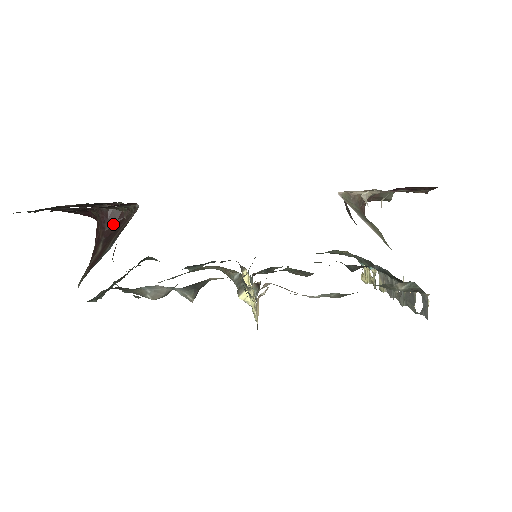
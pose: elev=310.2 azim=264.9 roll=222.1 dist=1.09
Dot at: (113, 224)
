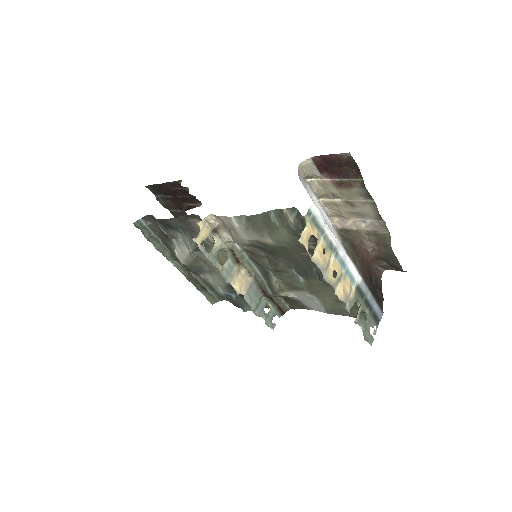
Dot at: occluded
